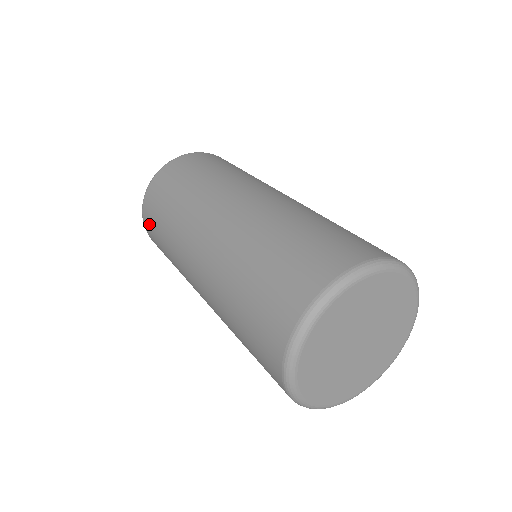
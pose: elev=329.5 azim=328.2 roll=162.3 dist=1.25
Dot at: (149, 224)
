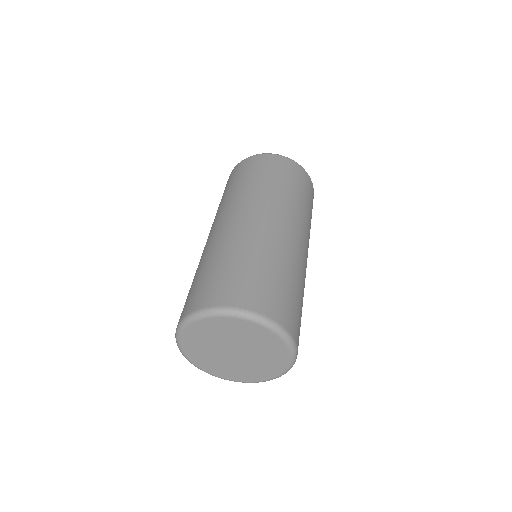
Dot at: occluded
